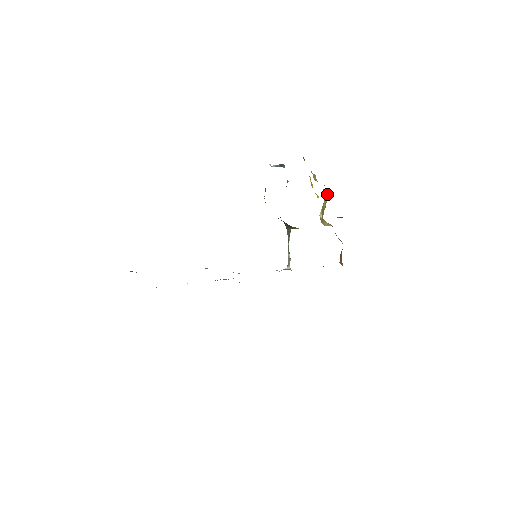
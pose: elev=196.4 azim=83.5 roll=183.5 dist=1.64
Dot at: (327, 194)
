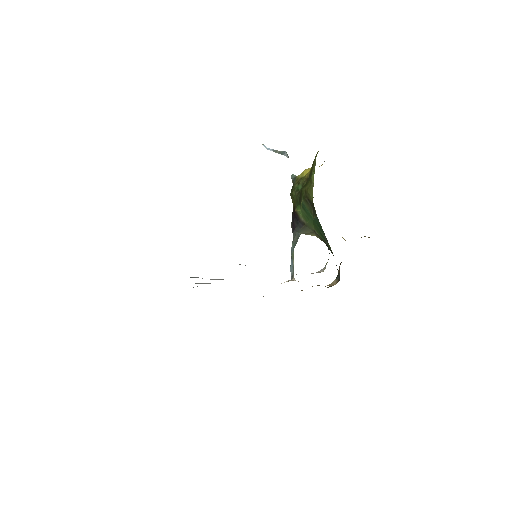
Dot at: occluded
